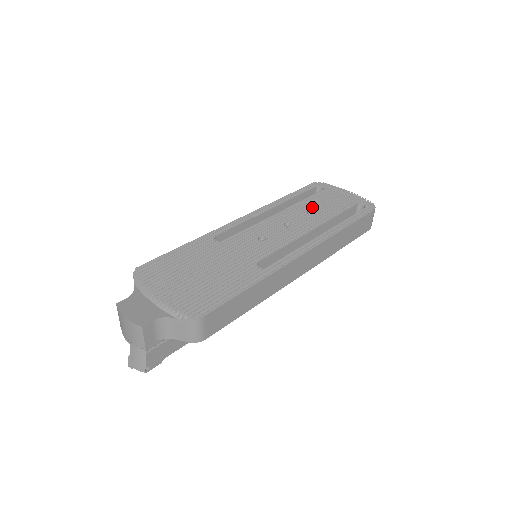
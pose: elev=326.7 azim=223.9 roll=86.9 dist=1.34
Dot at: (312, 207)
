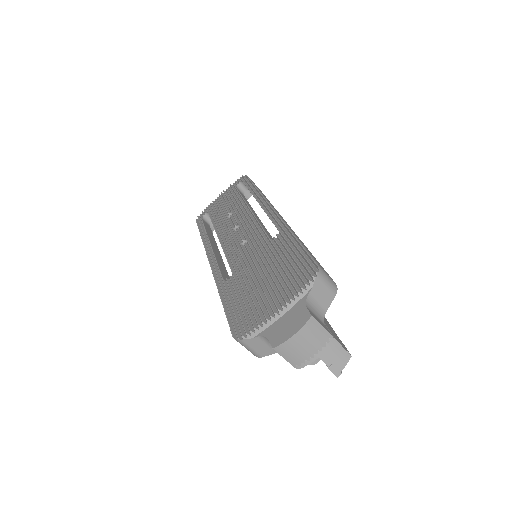
Dot at: (224, 216)
